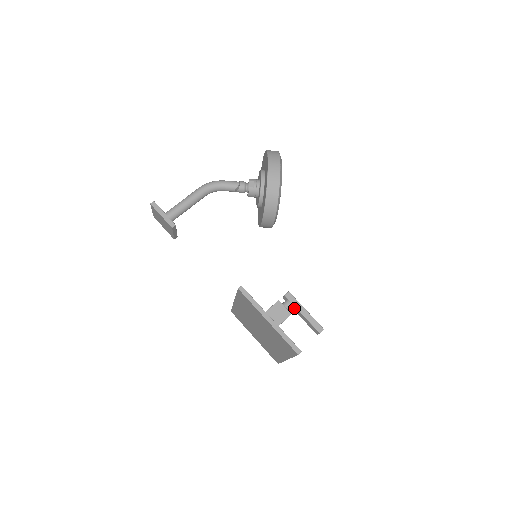
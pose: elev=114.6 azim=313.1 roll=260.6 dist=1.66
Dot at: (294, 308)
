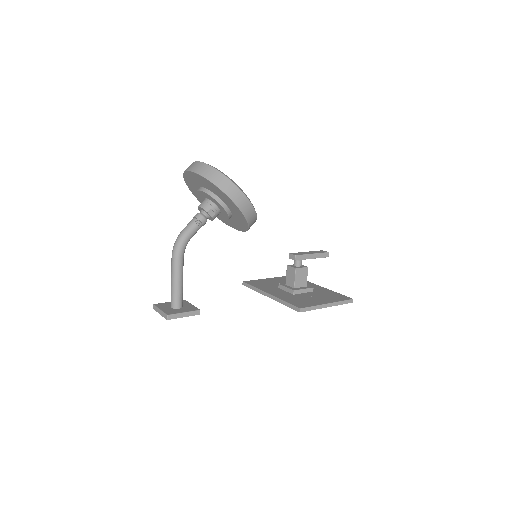
Dot at: occluded
